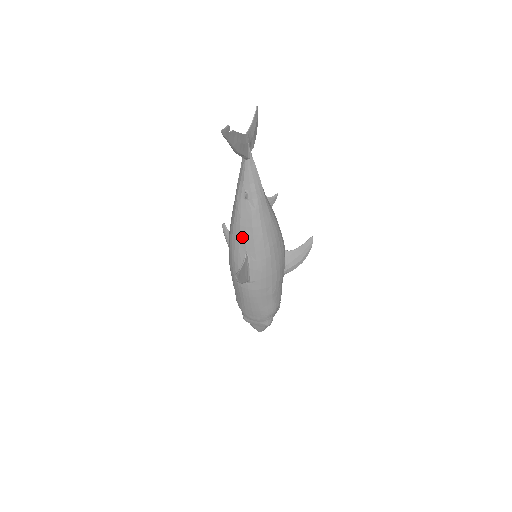
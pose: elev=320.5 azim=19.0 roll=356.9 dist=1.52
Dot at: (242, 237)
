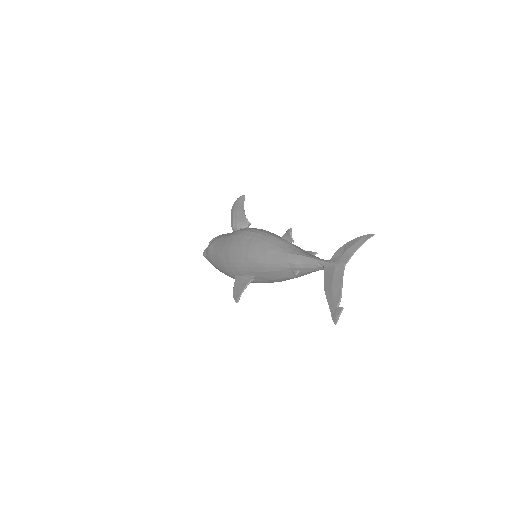
Dot at: (263, 274)
